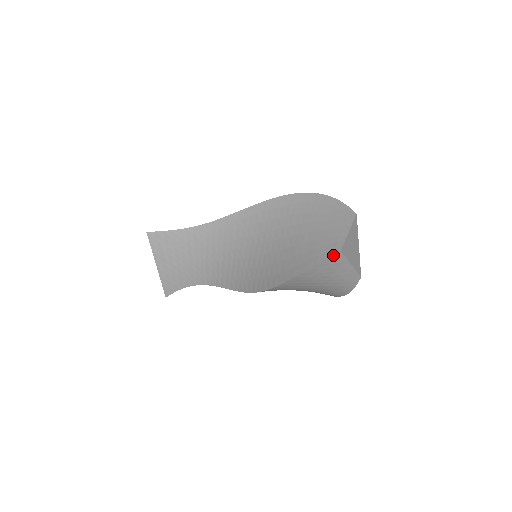
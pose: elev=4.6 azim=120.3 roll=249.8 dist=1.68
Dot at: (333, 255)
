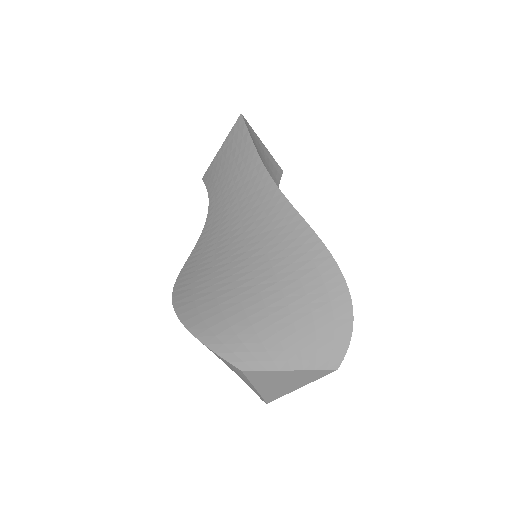
Dot at: (230, 363)
